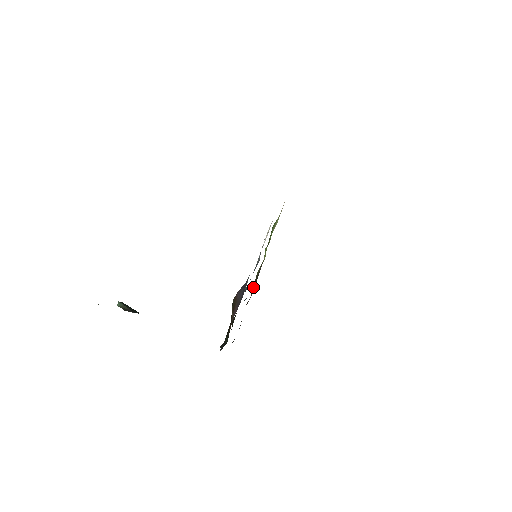
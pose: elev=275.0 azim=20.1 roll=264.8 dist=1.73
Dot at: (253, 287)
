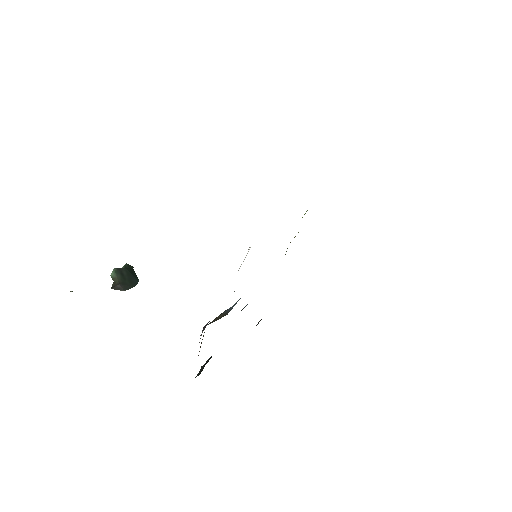
Dot at: occluded
